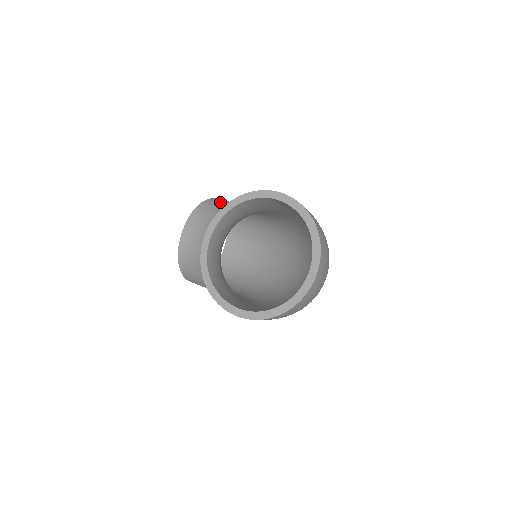
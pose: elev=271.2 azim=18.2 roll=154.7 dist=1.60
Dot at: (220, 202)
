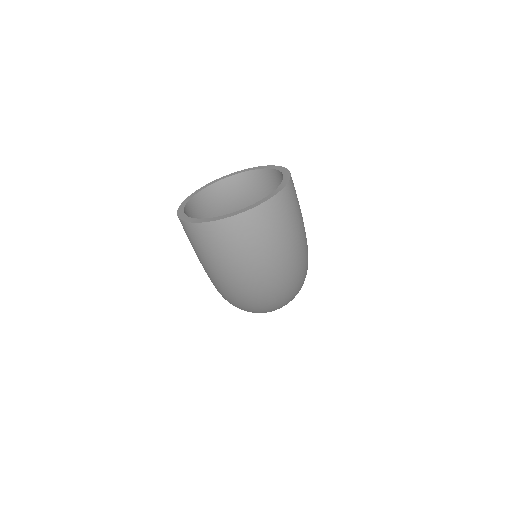
Dot at: occluded
